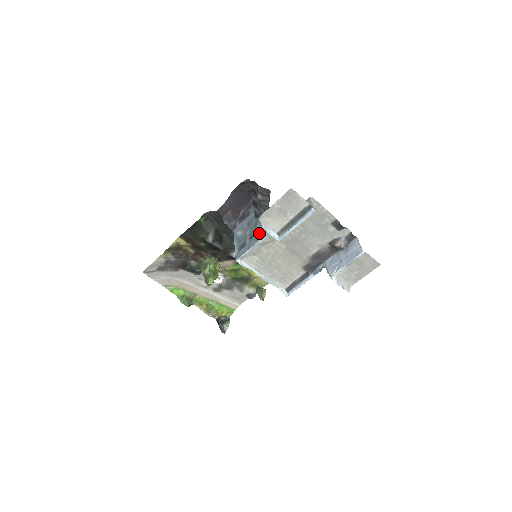
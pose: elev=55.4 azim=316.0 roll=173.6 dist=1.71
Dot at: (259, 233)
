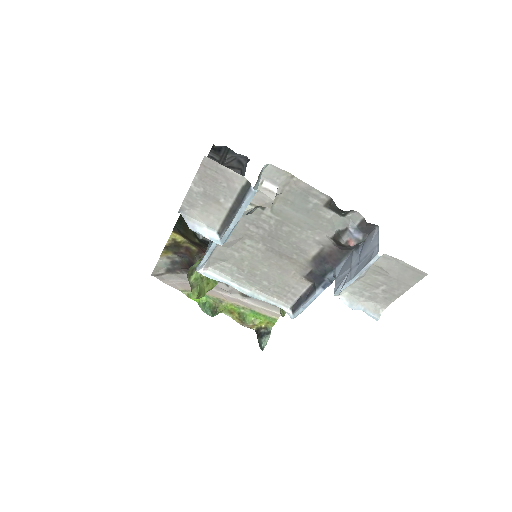
Dot at: occluded
